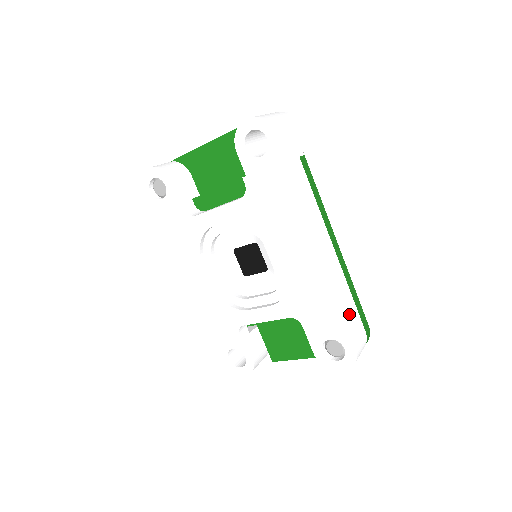
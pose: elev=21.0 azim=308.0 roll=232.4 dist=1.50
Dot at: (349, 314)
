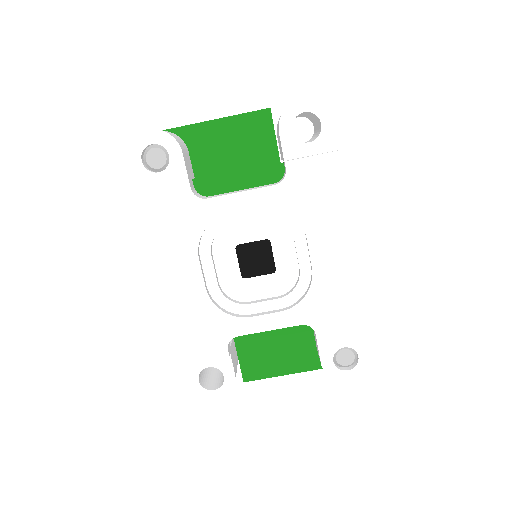
Dot at: occluded
